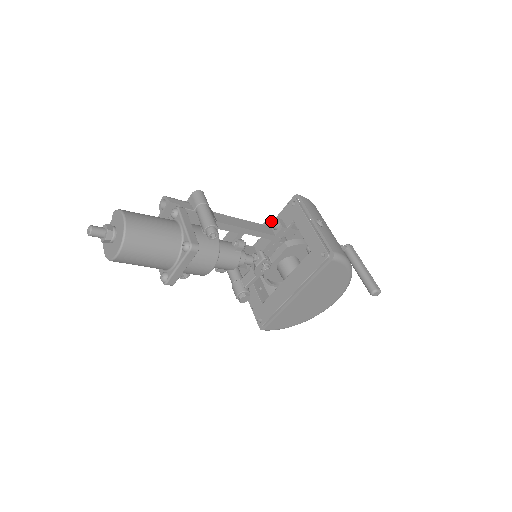
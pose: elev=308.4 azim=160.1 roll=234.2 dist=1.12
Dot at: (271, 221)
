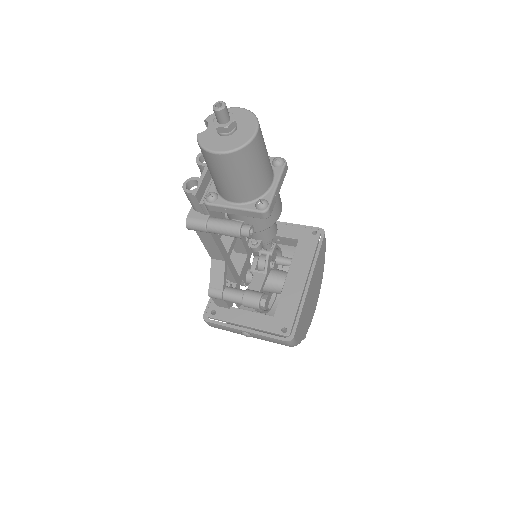
Dot at: occluded
